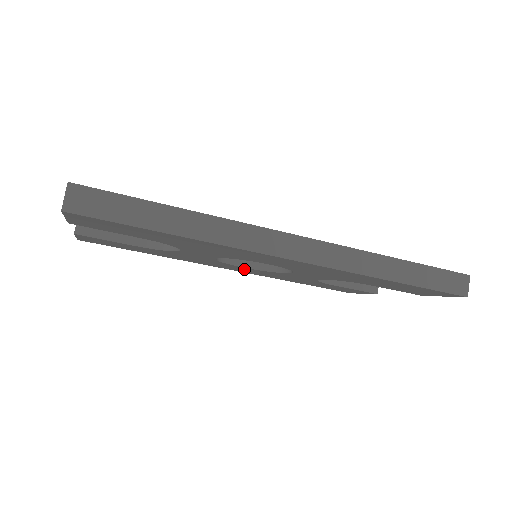
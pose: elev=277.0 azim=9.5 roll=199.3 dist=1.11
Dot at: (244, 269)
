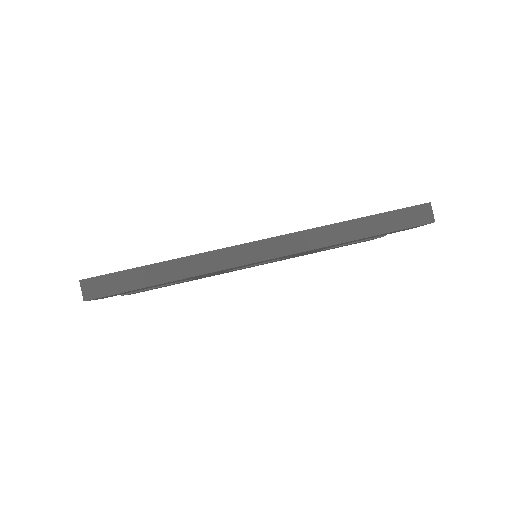
Dot at: (261, 264)
